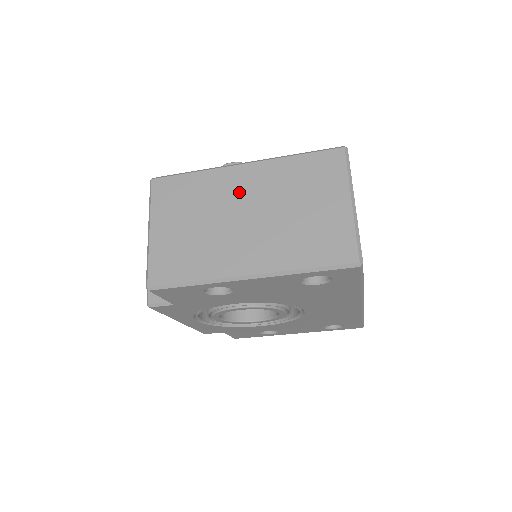
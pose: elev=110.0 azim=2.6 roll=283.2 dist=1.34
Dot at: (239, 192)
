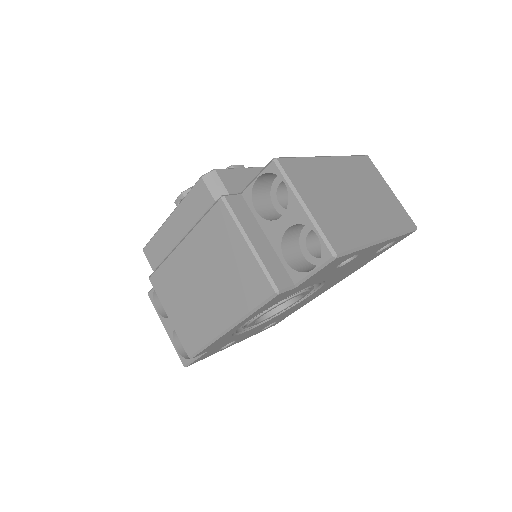
Dot at: (340, 178)
